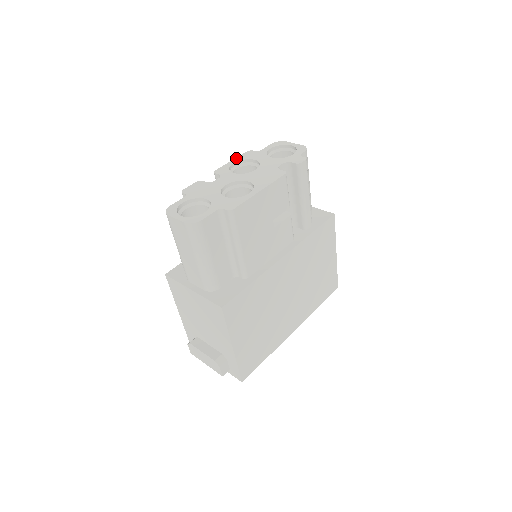
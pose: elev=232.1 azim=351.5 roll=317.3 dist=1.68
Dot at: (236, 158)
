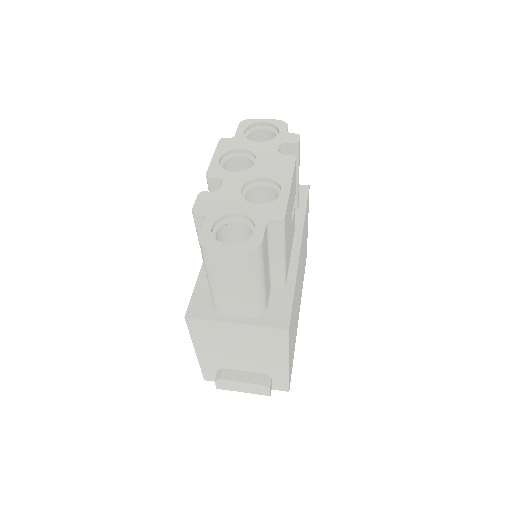
Dot at: (215, 152)
